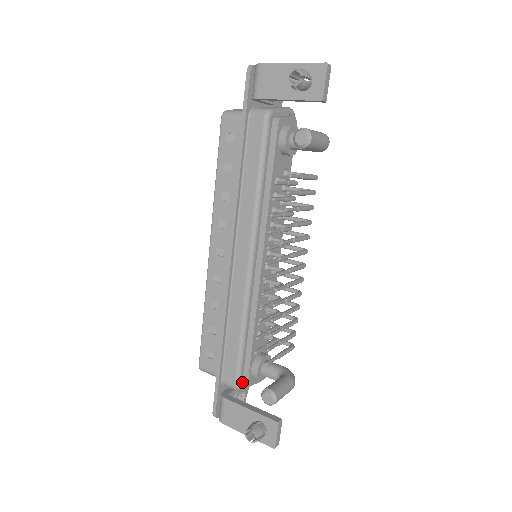
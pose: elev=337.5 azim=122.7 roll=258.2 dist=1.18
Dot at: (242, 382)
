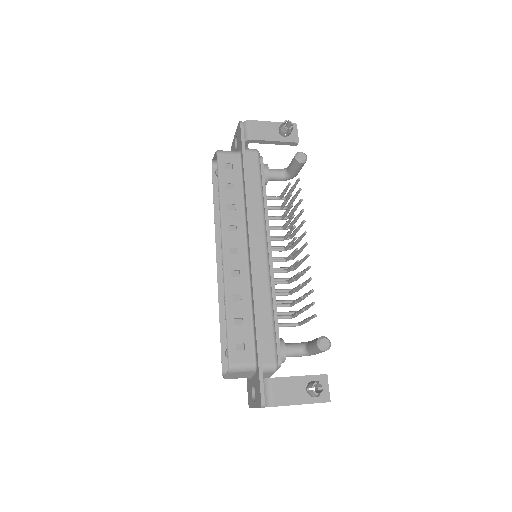
Dot at: (277, 362)
